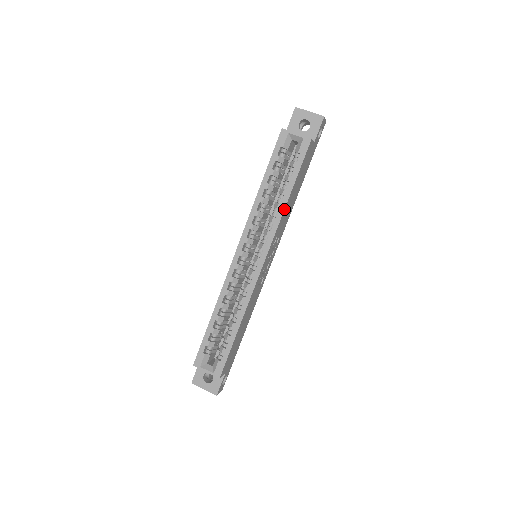
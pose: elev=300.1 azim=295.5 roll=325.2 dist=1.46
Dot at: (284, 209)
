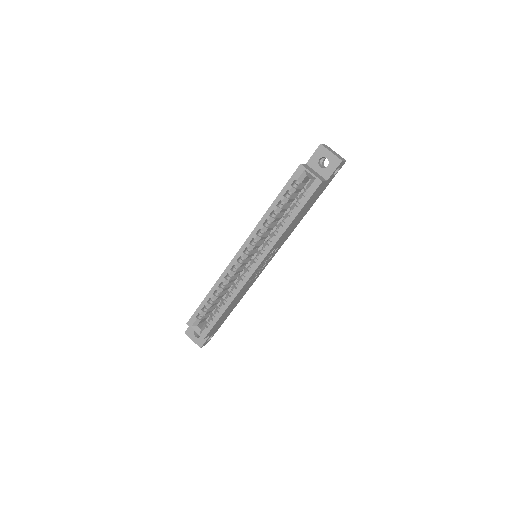
Dot at: (284, 232)
